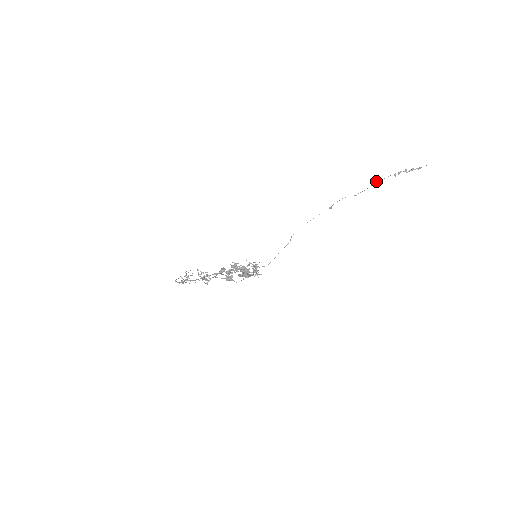
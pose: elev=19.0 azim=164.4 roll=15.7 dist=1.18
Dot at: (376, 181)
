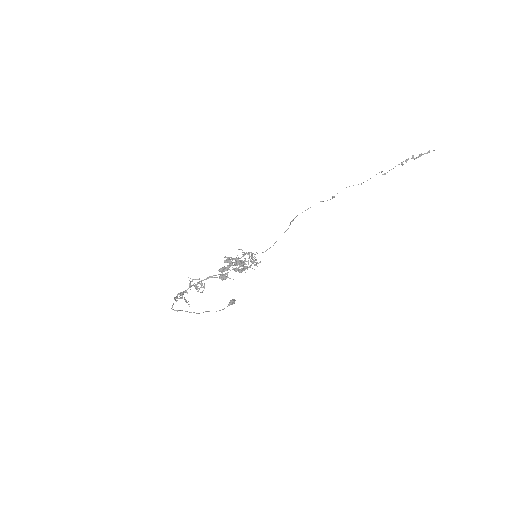
Dot at: (383, 174)
